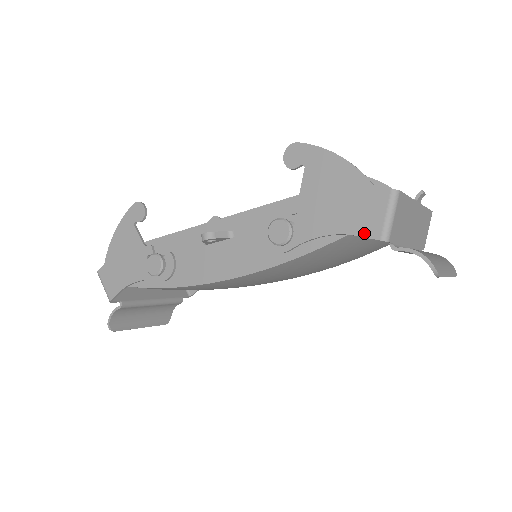
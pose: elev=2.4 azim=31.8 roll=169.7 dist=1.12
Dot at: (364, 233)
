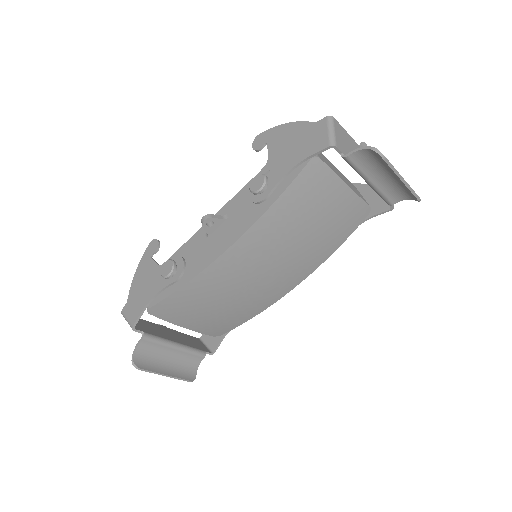
Dot at: (317, 150)
